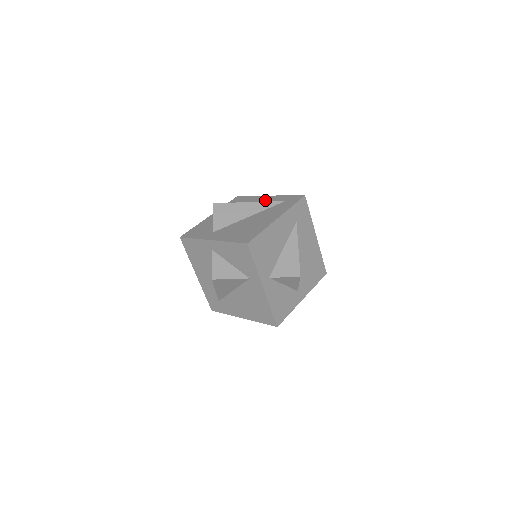
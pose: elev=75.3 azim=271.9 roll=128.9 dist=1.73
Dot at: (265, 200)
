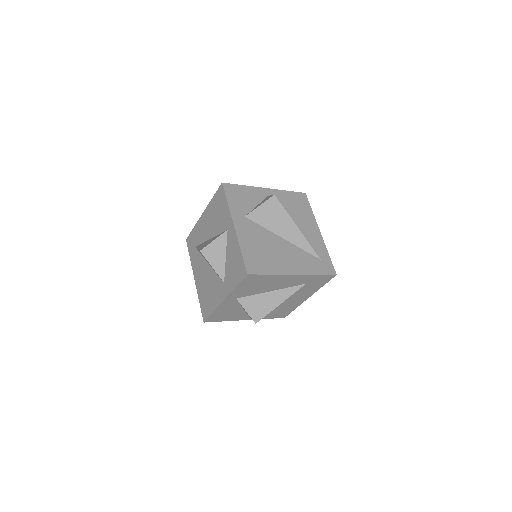
Dot at: (312, 234)
